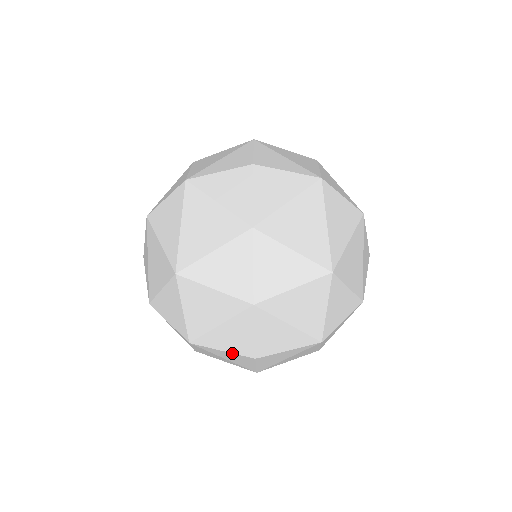
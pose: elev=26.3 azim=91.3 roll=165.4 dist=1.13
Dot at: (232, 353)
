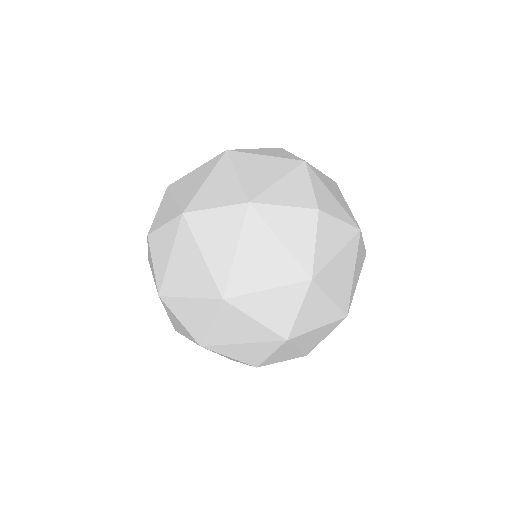
Dot at: (238, 360)
